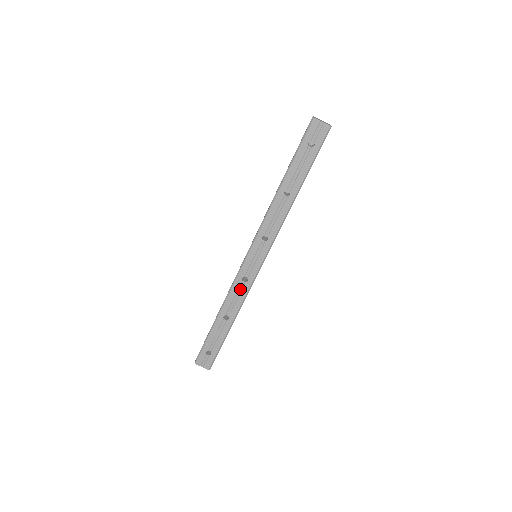
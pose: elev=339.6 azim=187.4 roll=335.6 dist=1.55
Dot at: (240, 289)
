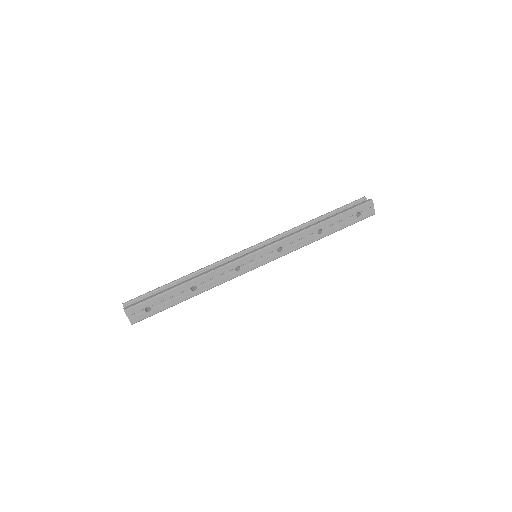
Dot at: (227, 273)
